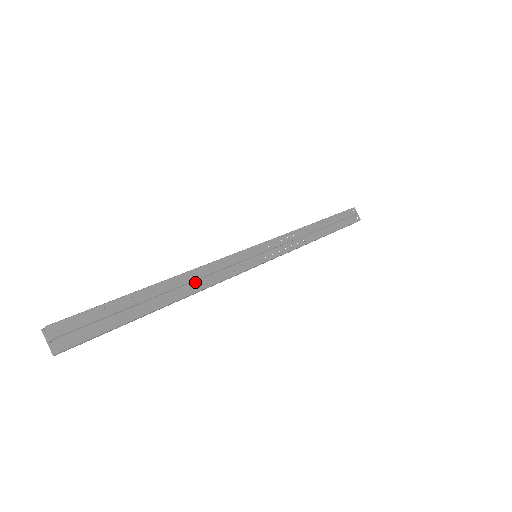
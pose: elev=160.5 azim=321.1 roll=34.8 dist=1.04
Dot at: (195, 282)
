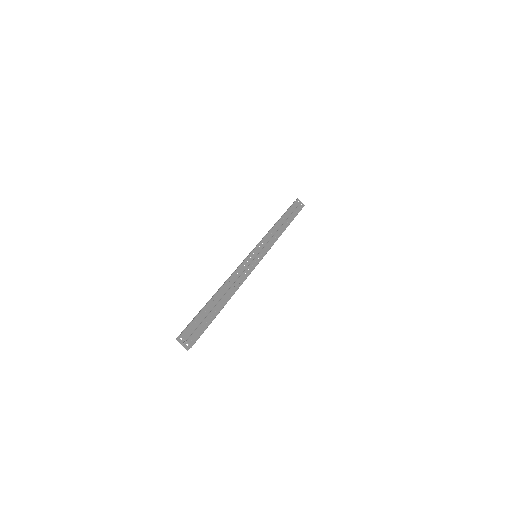
Dot at: (233, 285)
